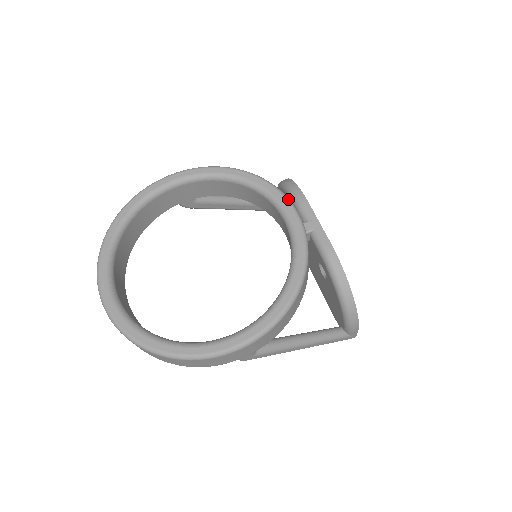
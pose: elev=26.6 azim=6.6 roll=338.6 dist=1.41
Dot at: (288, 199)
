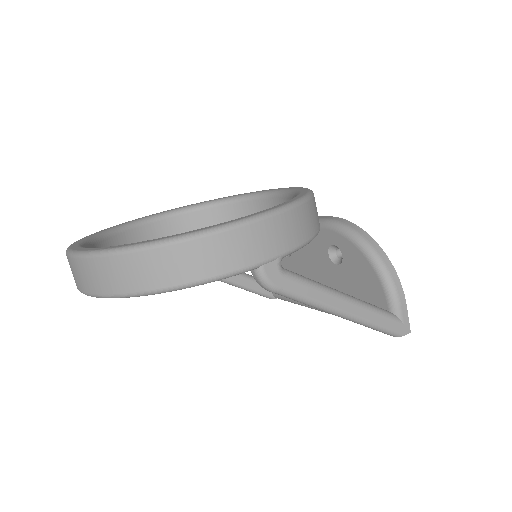
Dot at: occluded
